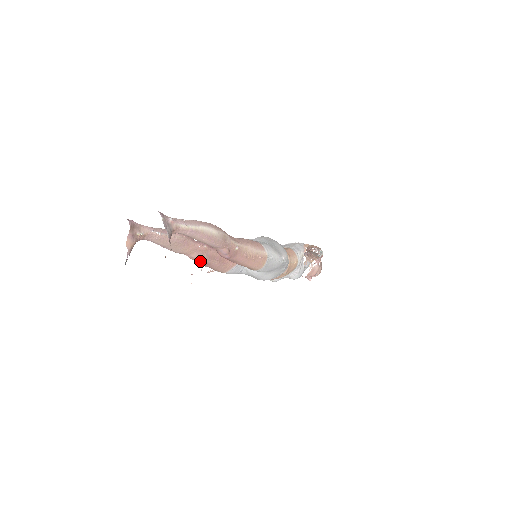
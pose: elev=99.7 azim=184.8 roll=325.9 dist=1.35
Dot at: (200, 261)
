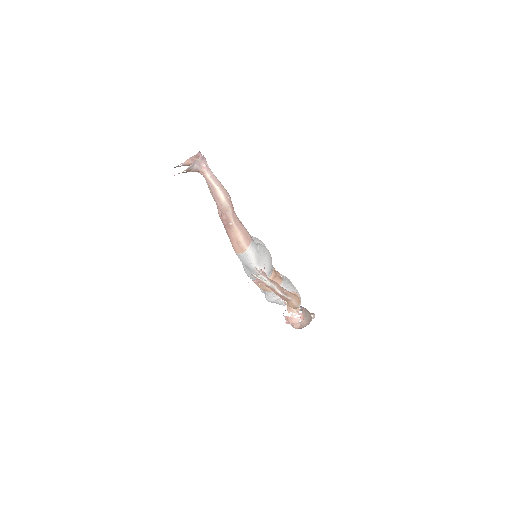
Dot at: (219, 216)
